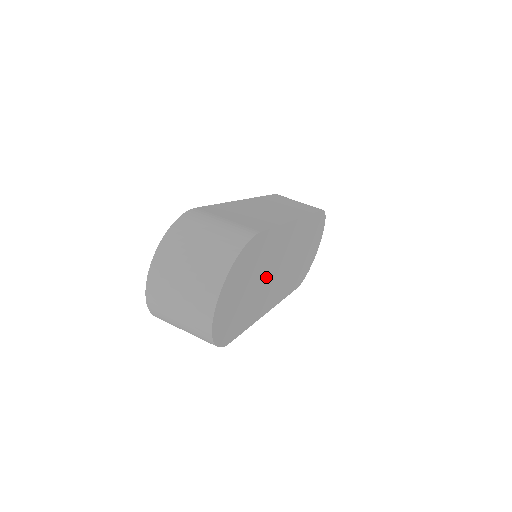
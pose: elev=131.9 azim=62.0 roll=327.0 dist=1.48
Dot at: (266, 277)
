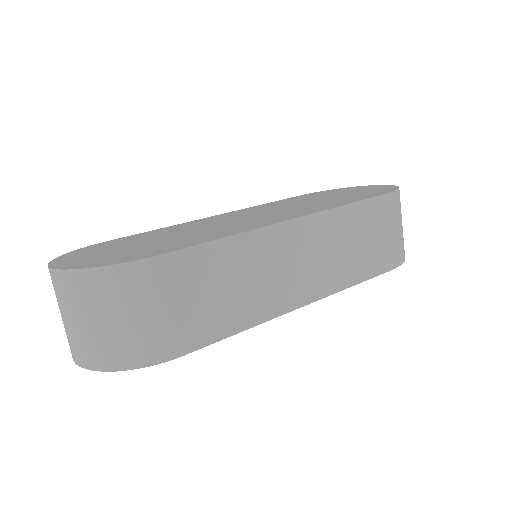
Dot at: occluded
